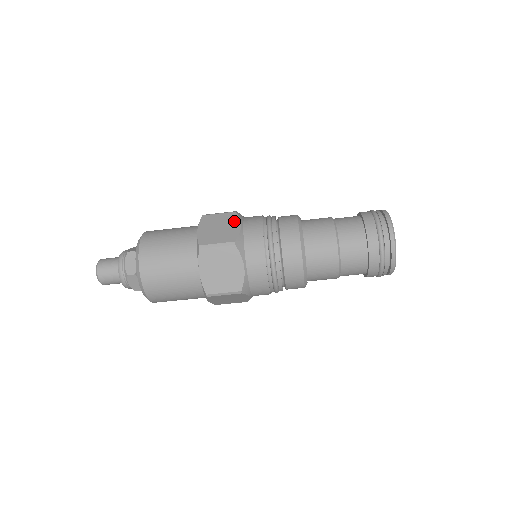
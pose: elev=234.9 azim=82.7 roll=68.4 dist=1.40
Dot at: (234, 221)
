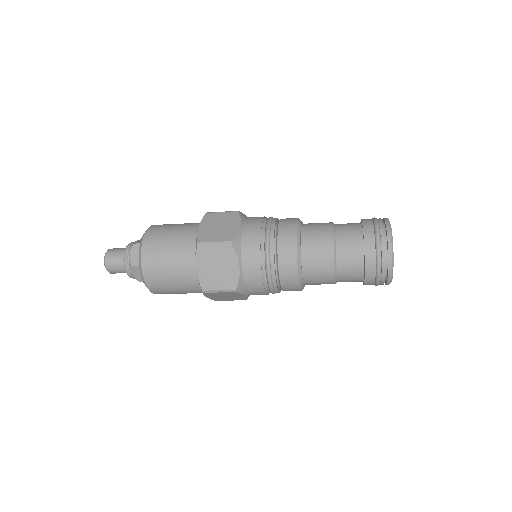
Dot at: (235, 221)
